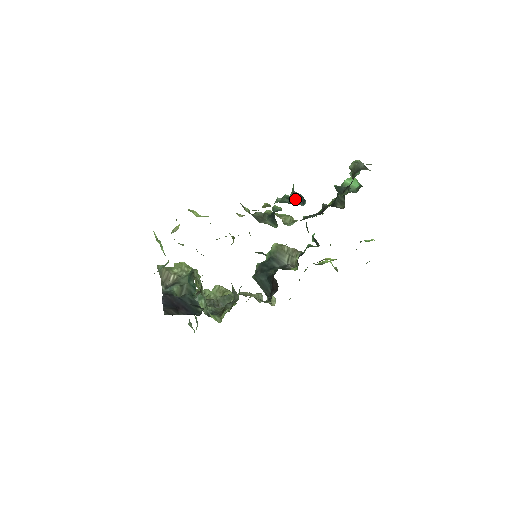
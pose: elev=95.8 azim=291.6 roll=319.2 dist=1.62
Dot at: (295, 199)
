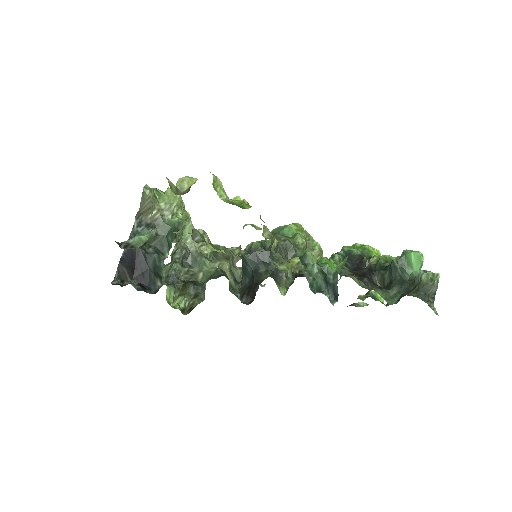
Dot at: (330, 285)
